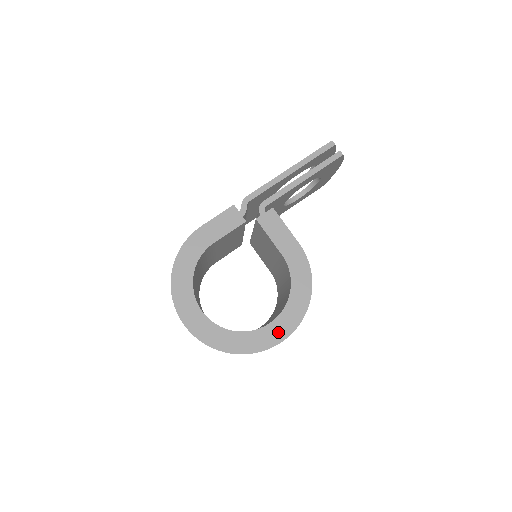
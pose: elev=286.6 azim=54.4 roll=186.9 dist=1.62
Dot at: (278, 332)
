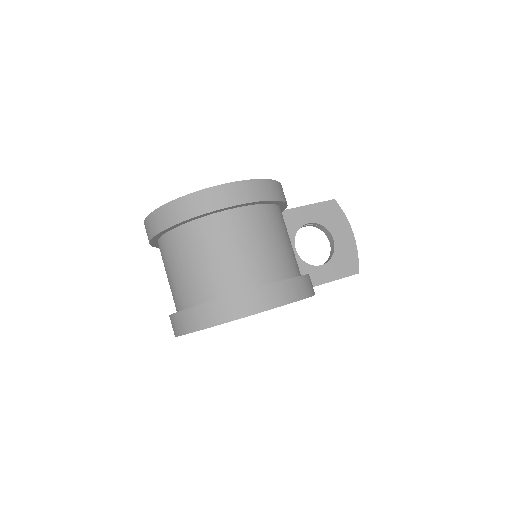
Dot at: occluded
